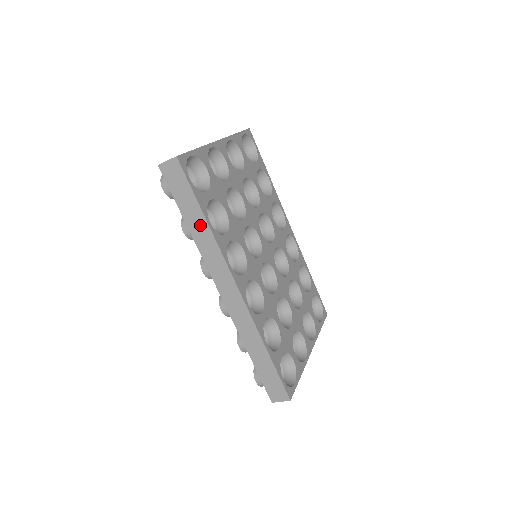
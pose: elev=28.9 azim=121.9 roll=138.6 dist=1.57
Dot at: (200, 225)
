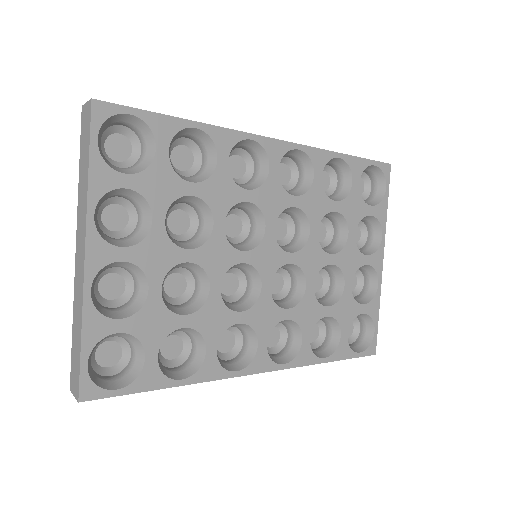
Dot at: occluded
